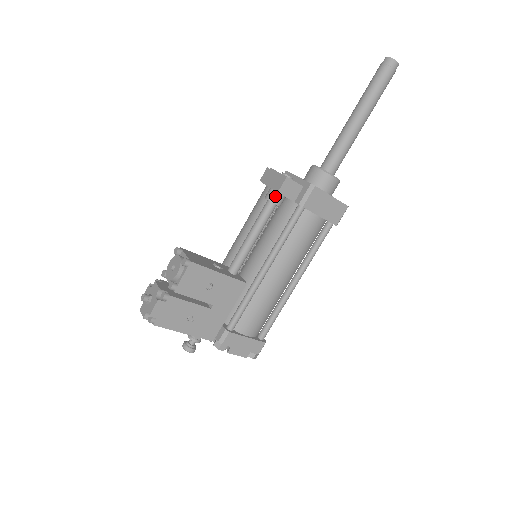
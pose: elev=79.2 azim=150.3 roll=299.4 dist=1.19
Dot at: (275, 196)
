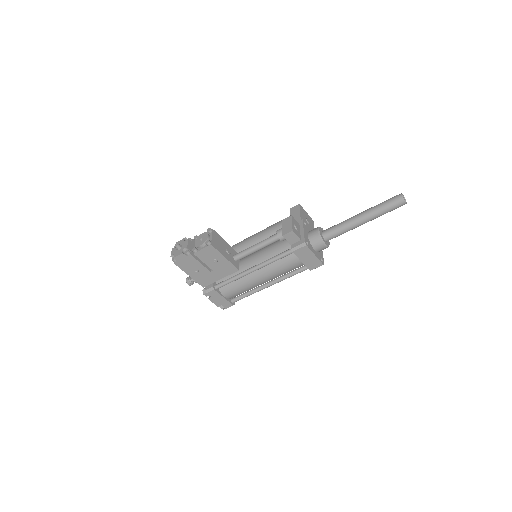
Dot at: occluded
